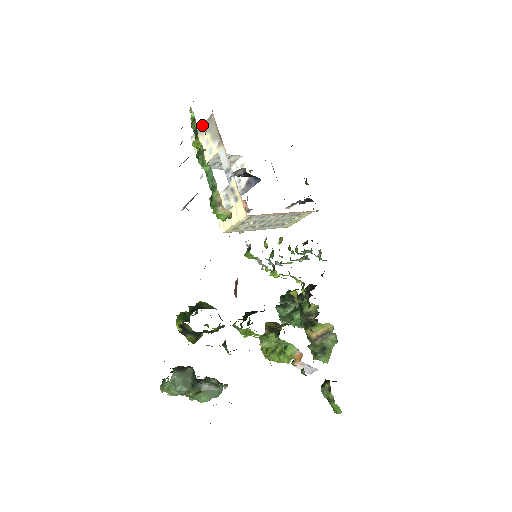
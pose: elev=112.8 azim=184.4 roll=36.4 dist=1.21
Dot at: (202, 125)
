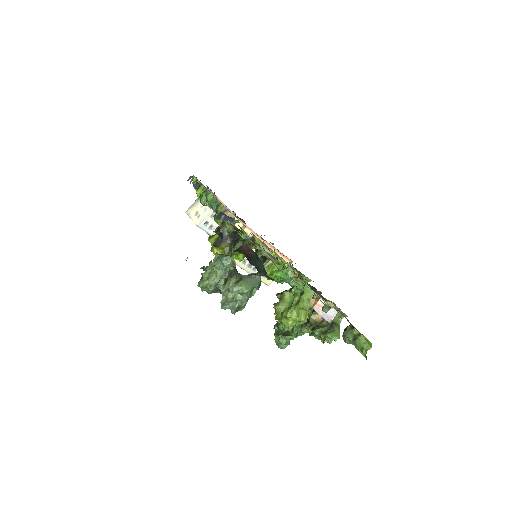
Dot at: (197, 199)
